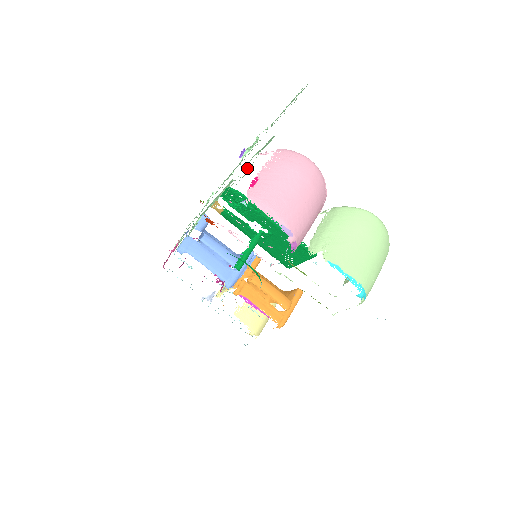
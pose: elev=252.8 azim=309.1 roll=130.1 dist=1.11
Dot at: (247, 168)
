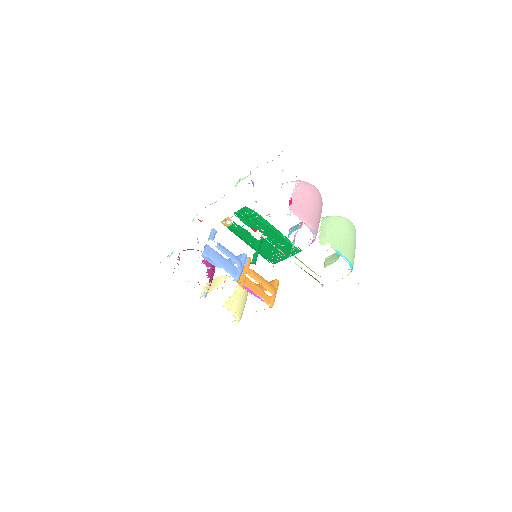
Dot at: occluded
